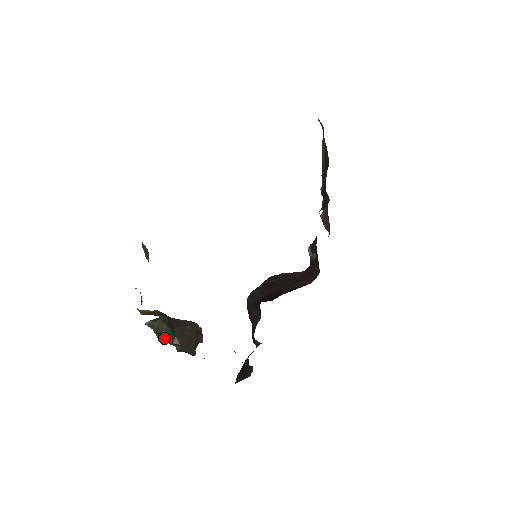
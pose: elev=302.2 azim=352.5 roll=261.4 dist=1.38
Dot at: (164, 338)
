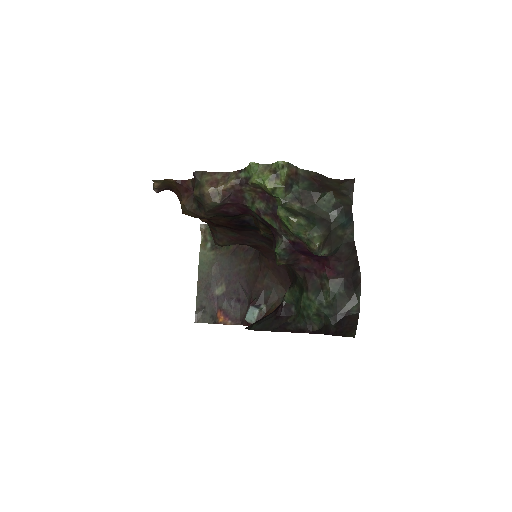
Dot at: (305, 219)
